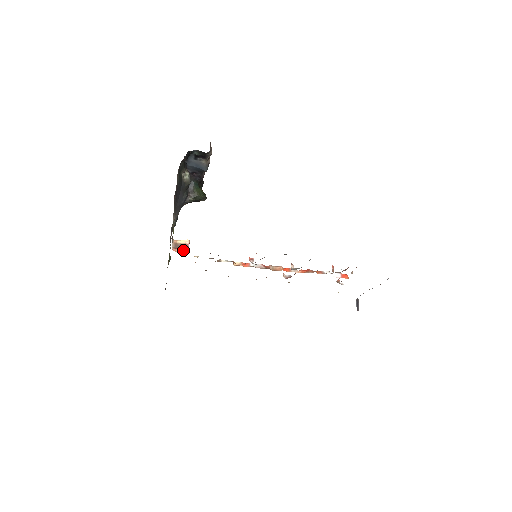
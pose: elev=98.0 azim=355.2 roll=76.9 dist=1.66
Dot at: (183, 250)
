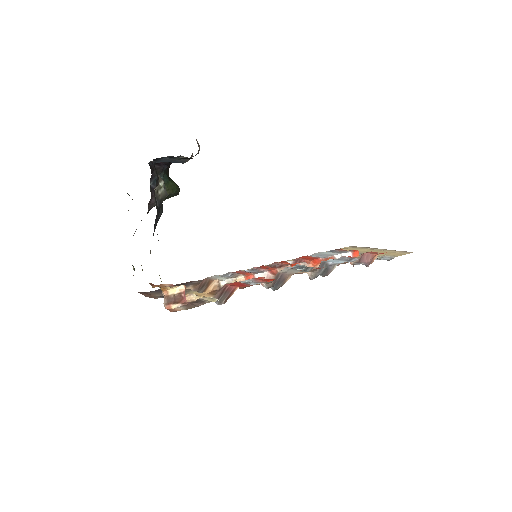
Dot at: (179, 302)
